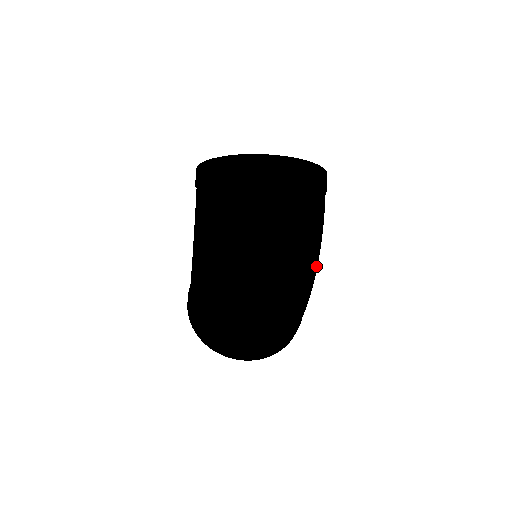
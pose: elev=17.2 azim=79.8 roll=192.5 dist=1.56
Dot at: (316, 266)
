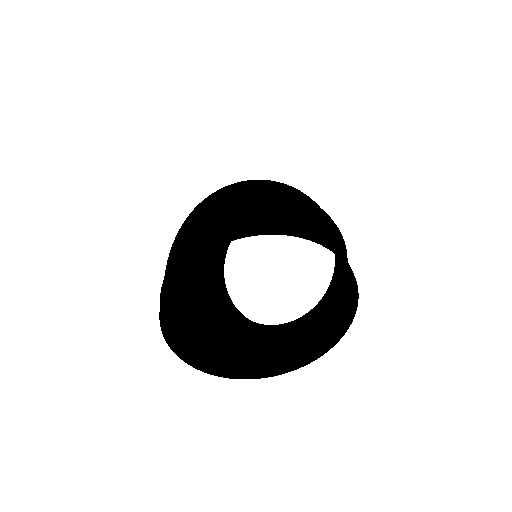
Dot at: occluded
